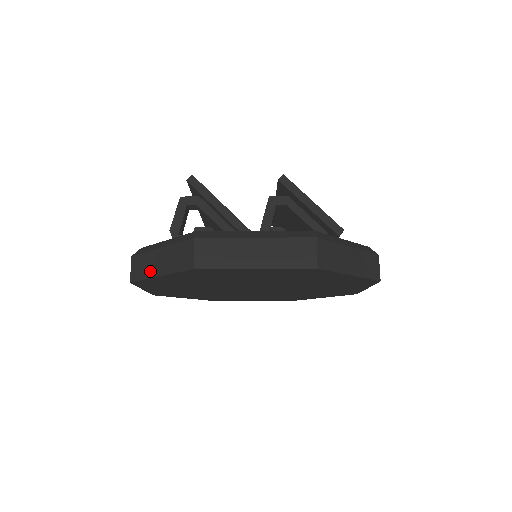
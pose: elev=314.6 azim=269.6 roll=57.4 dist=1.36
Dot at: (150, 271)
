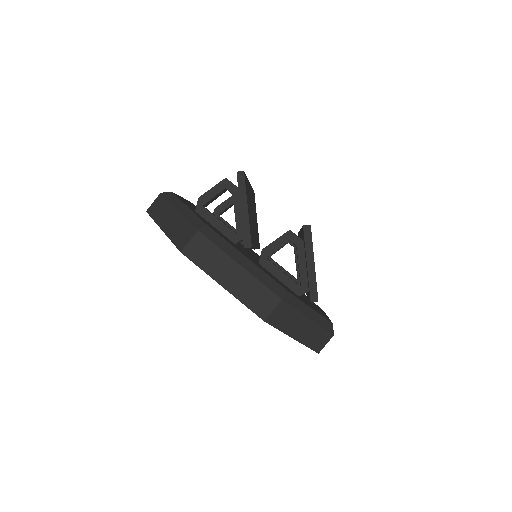
Dot at: (161, 219)
